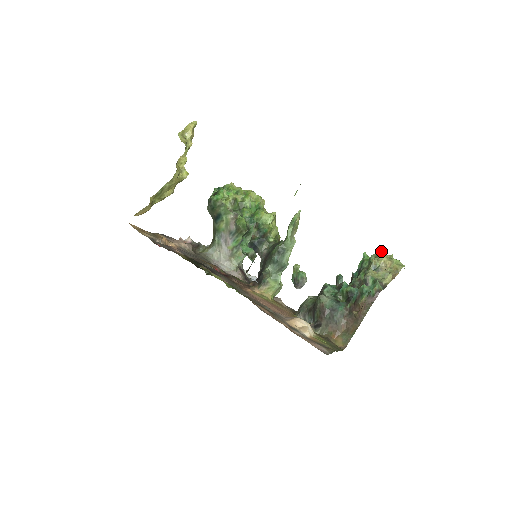
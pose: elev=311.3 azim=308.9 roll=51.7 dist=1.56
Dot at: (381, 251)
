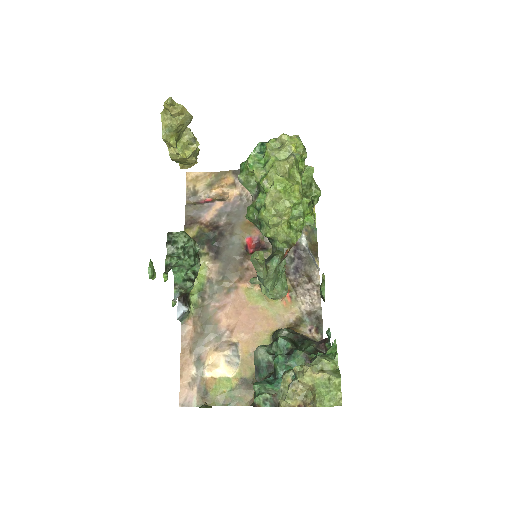
Dot at: (307, 367)
